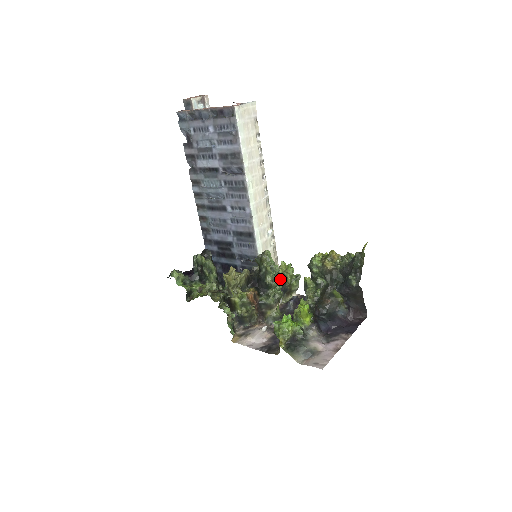
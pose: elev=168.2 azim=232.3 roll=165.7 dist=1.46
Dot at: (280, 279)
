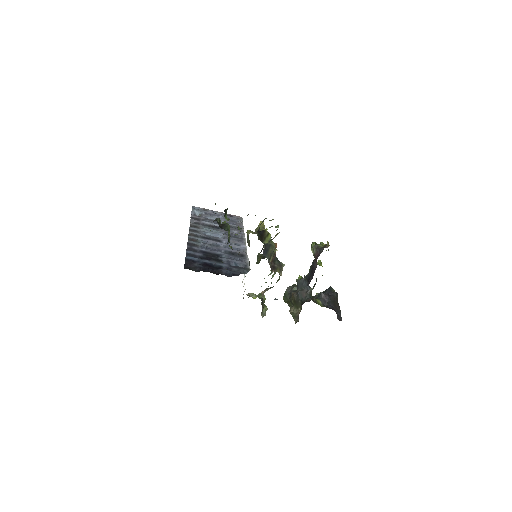
Dot at: occluded
